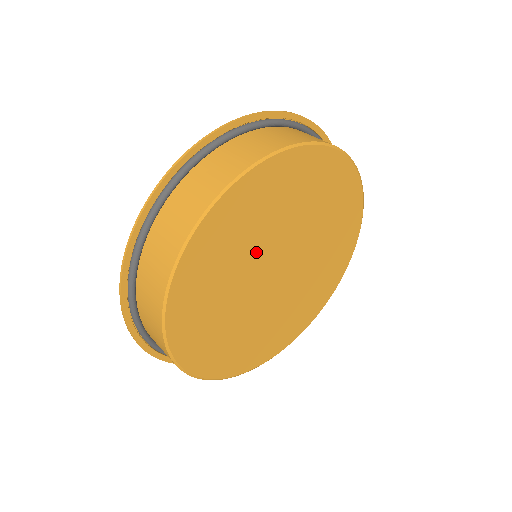
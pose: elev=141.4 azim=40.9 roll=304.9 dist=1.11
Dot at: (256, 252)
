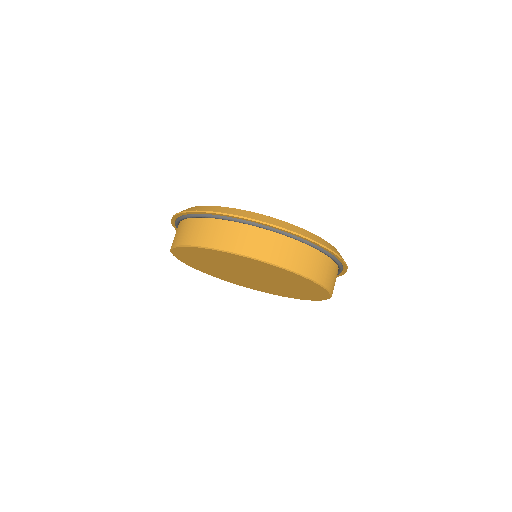
Dot at: (253, 271)
